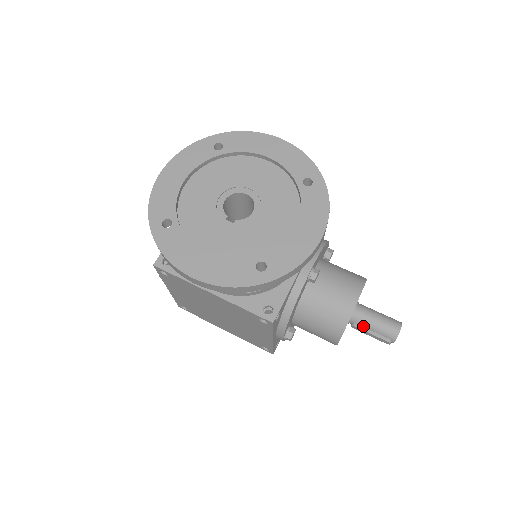
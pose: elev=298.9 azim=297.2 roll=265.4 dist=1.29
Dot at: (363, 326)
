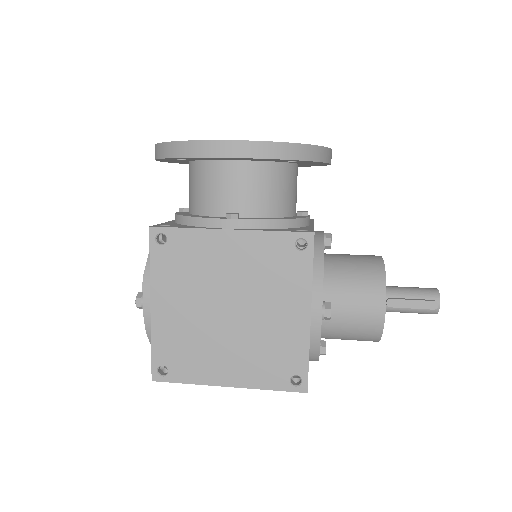
Dot at: (399, 297)
